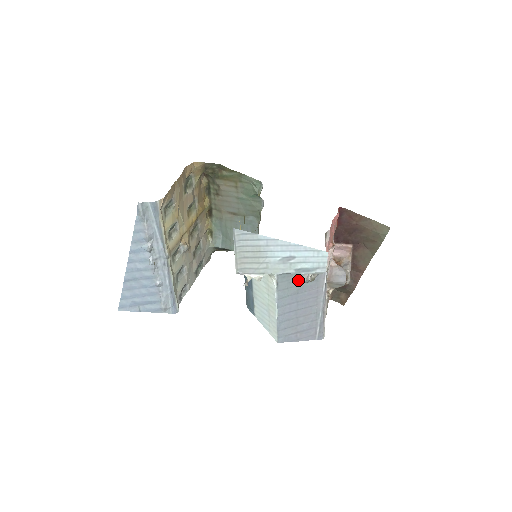
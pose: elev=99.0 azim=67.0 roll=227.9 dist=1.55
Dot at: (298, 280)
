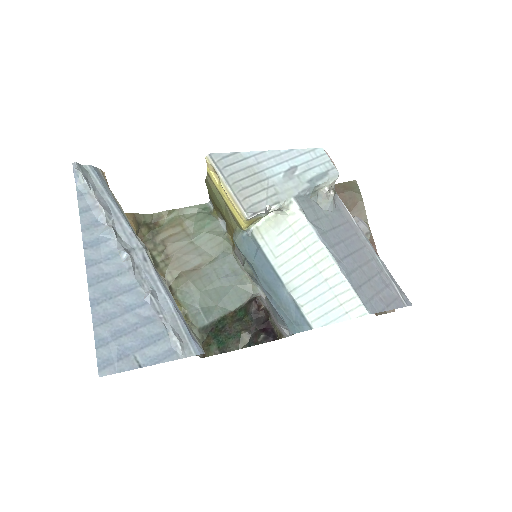
Dot at: (321, 208)
